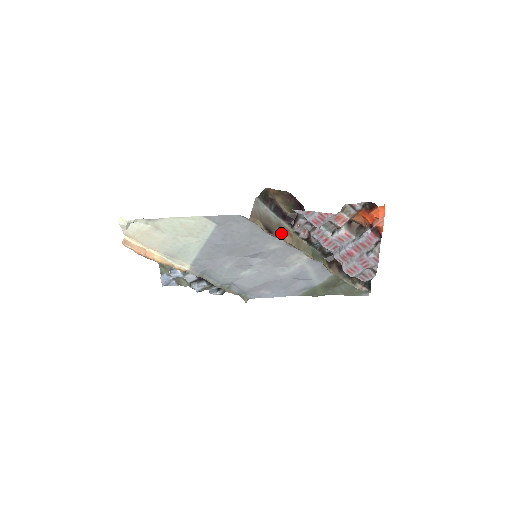
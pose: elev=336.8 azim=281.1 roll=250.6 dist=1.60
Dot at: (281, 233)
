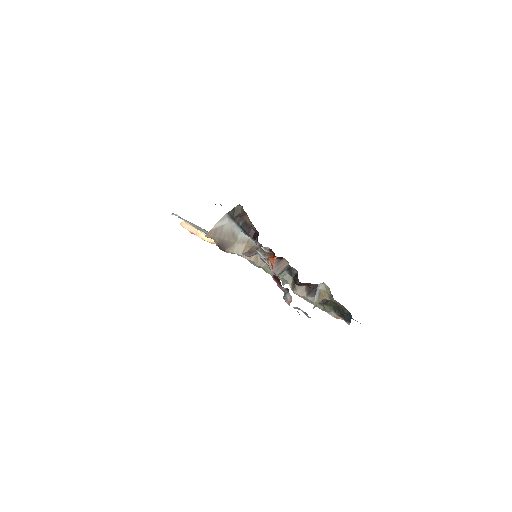
Dot at: (244, 249)
